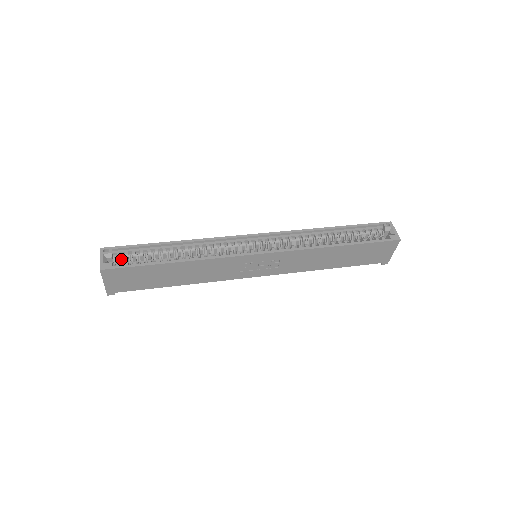
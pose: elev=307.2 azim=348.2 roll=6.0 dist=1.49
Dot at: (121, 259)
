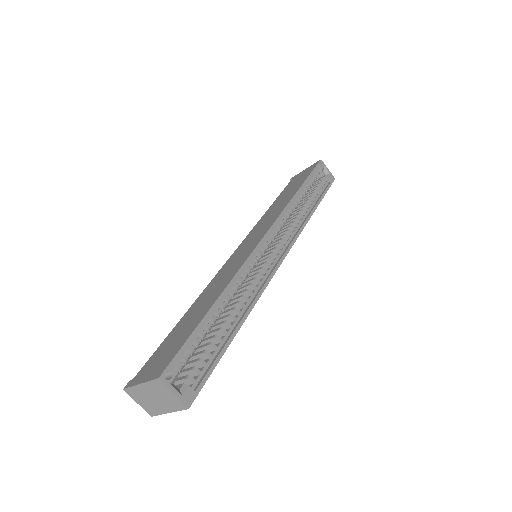
Dot at: (181, 369)
